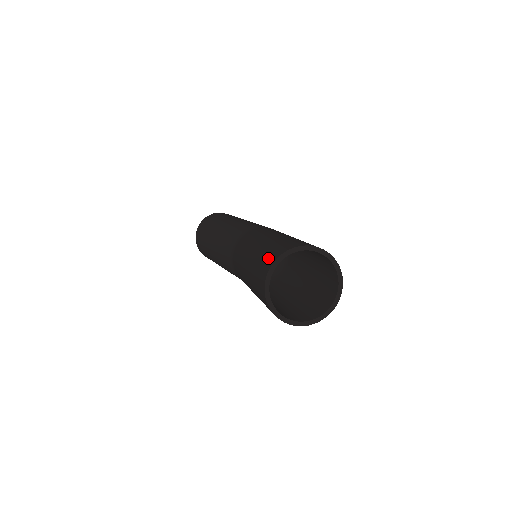
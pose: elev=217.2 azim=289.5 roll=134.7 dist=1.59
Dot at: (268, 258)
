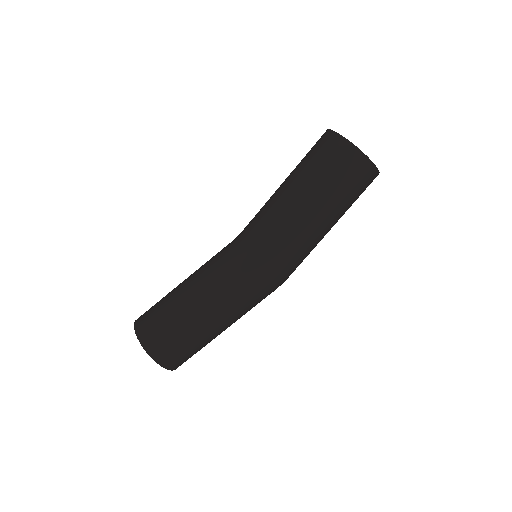
Dot at: occluded
